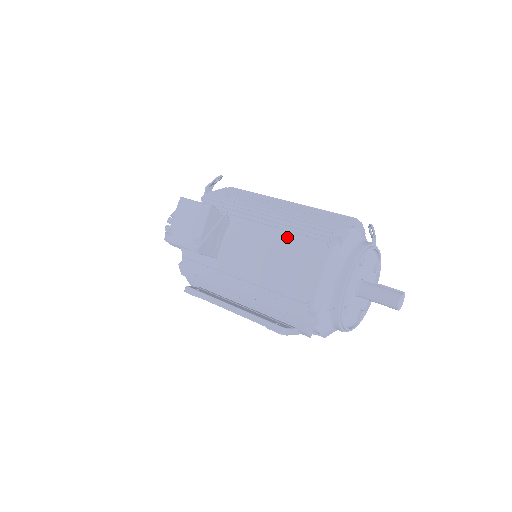
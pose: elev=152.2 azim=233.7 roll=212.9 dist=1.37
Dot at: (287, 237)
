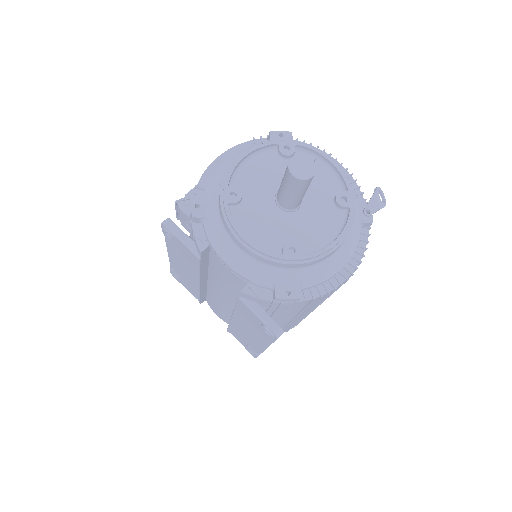
Dot at: occluded
